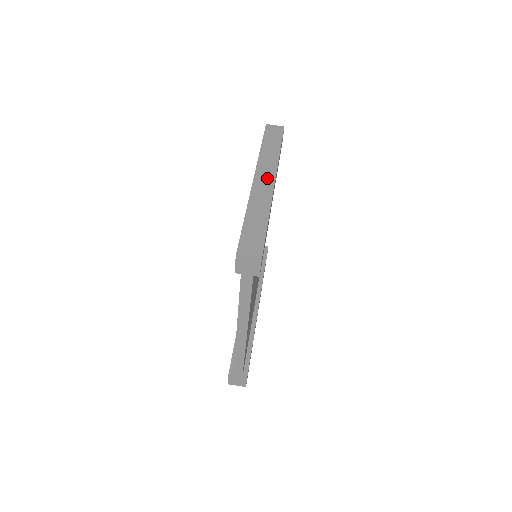
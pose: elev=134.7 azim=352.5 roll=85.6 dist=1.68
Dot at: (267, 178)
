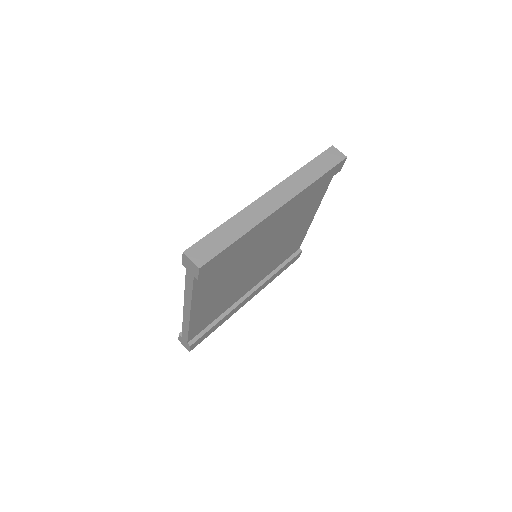
Dot at: (278, 199)
